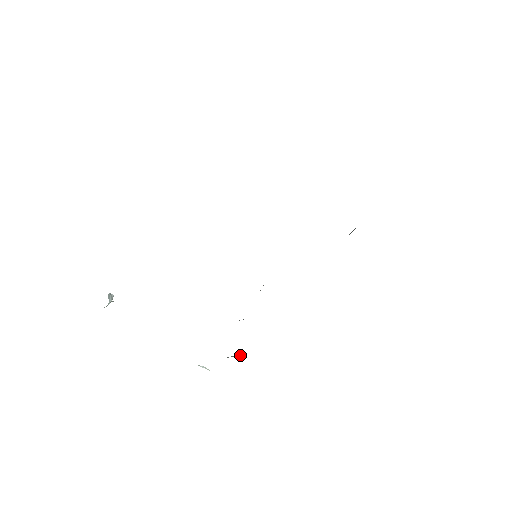
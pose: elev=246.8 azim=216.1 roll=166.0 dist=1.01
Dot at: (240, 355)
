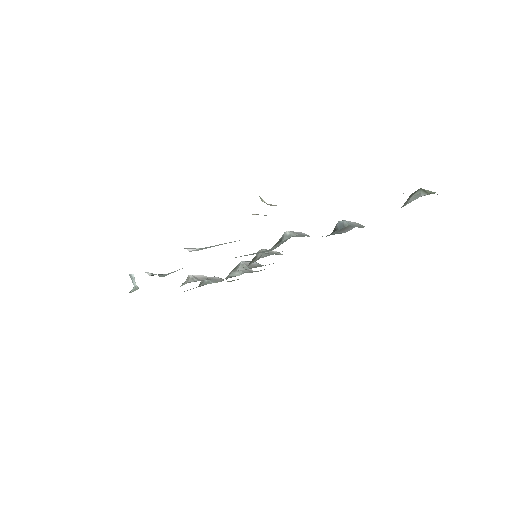
Dot at: (241, 273)
